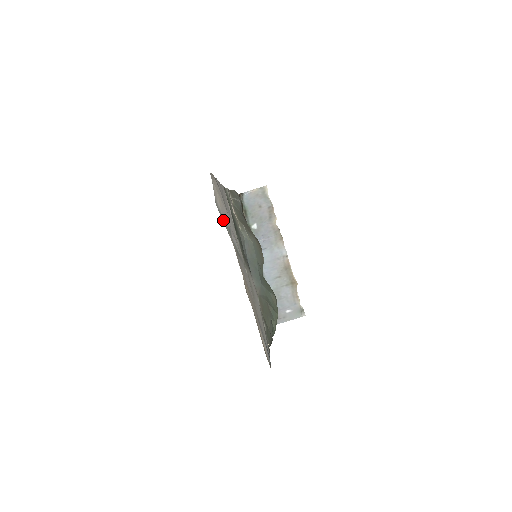
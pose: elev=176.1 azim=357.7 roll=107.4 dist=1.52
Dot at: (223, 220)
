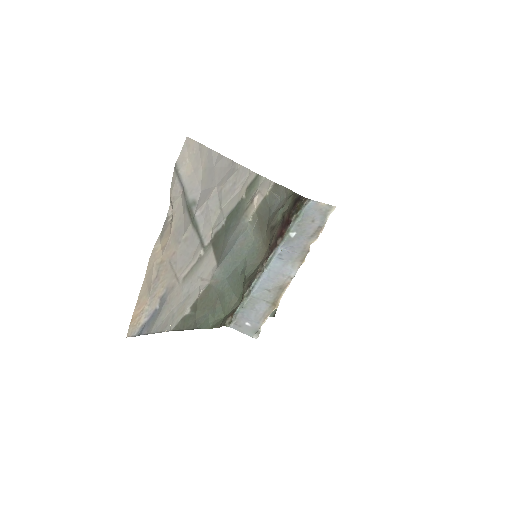
Dot at: (176, 186)
